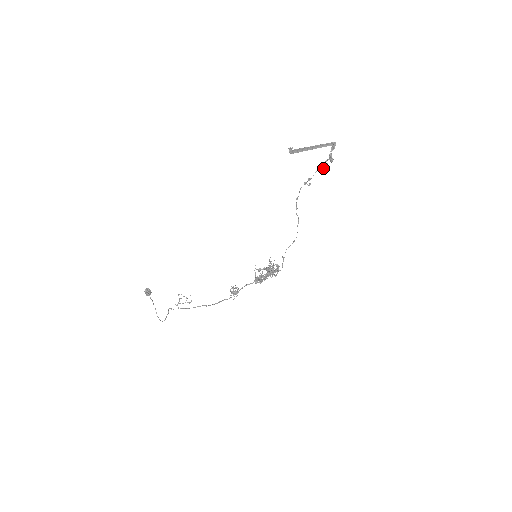
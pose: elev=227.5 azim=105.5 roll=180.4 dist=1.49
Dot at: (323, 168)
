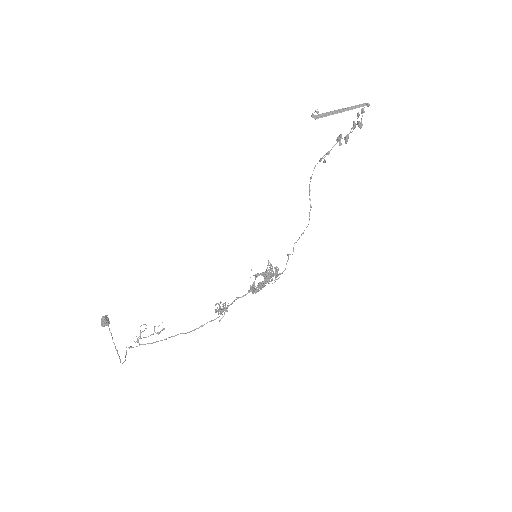
Dot at: (347, 138)
